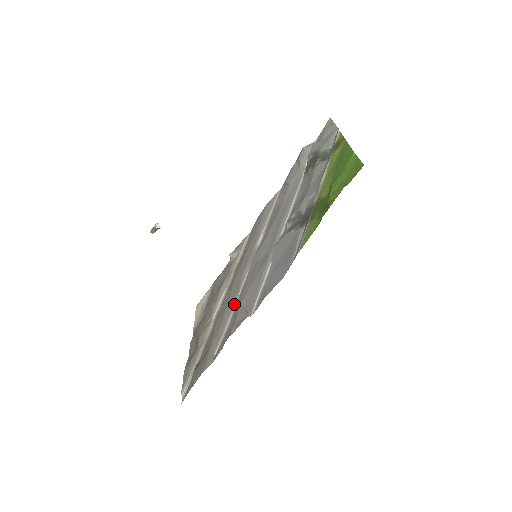
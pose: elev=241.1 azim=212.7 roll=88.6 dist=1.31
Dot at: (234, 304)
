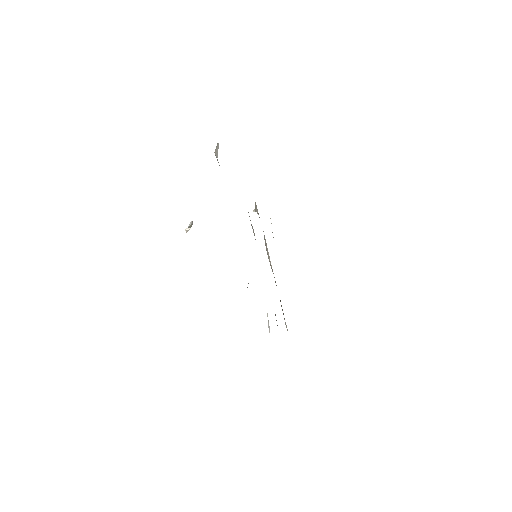
Dot at: occluded
